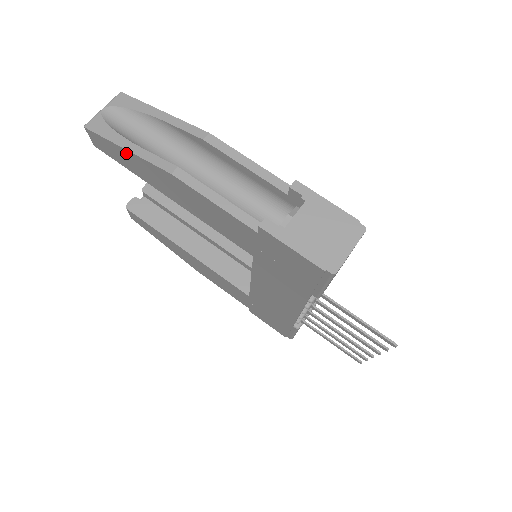
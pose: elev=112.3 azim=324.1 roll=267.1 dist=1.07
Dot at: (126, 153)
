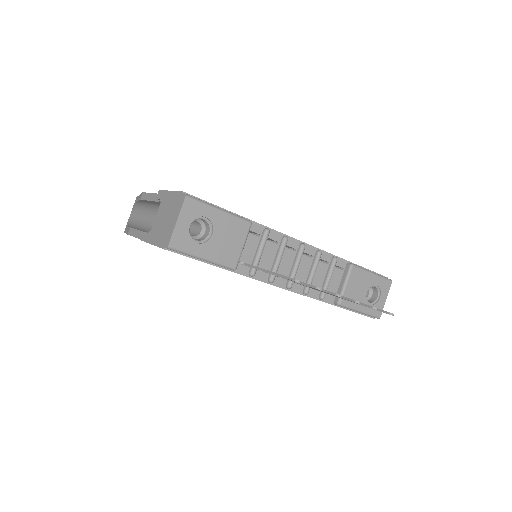
Dot at: occluded
